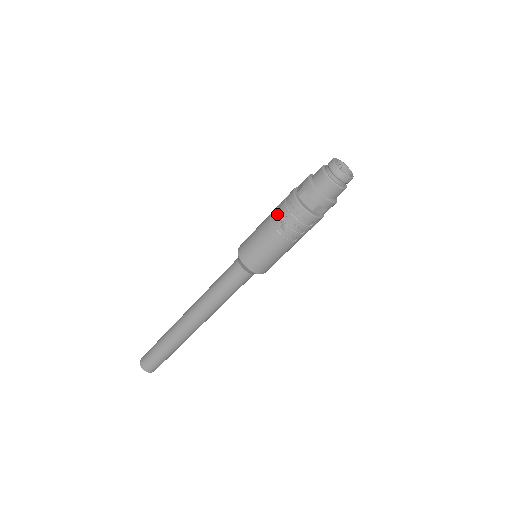
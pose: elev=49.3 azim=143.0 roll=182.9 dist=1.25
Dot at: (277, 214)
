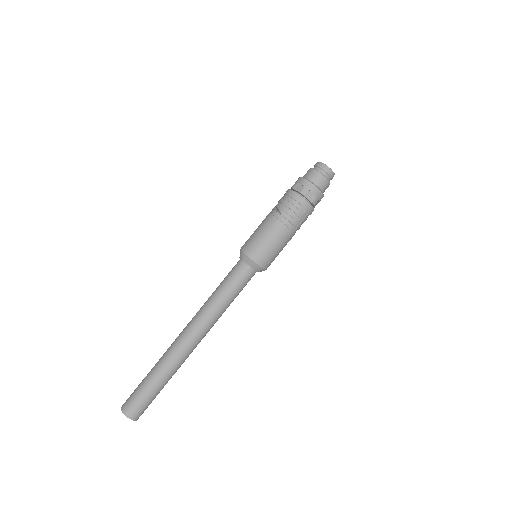
Dot at: (275, 208)
